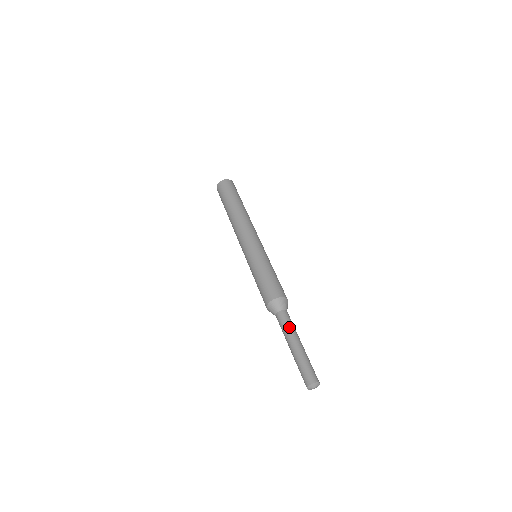
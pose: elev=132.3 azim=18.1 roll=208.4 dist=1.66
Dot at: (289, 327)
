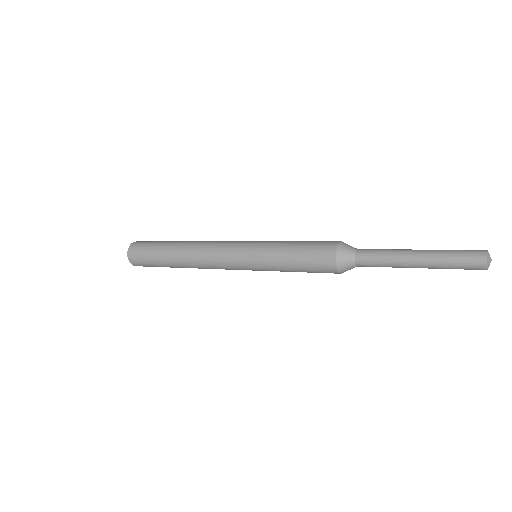
Dot at: (386, 253)
